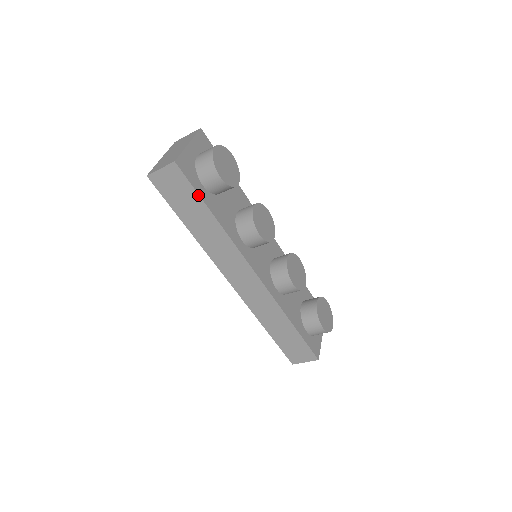
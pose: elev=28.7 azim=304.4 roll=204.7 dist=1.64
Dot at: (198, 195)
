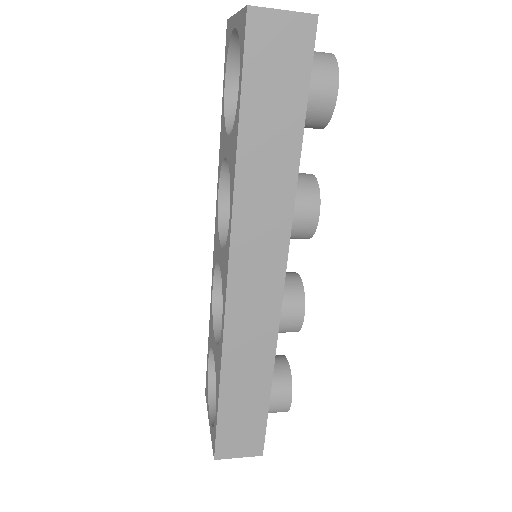
Dot at: (306, 96)
